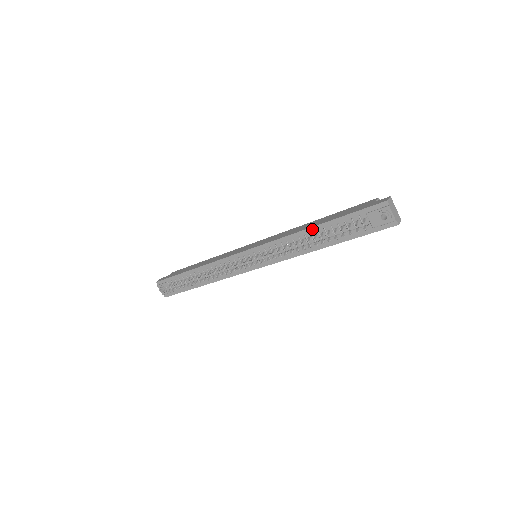
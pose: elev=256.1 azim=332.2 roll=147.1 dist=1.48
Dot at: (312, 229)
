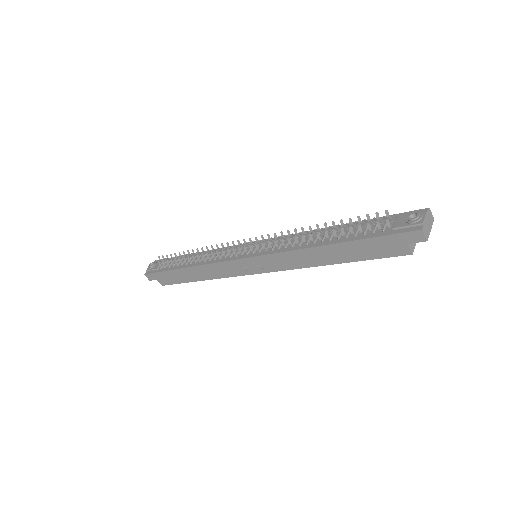
Dot at: occluded
